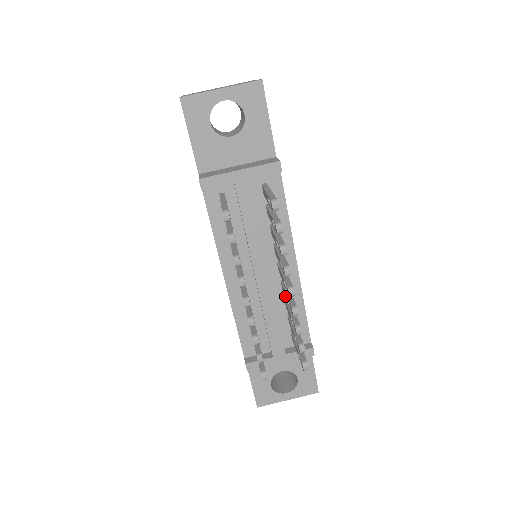
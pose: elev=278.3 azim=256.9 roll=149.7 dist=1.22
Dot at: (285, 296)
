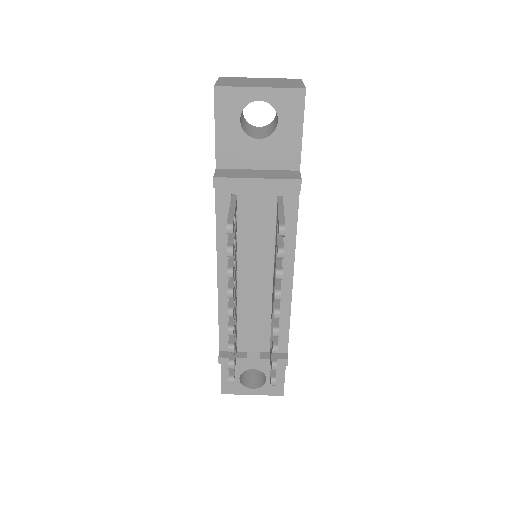
Dot at: (272, 309)
